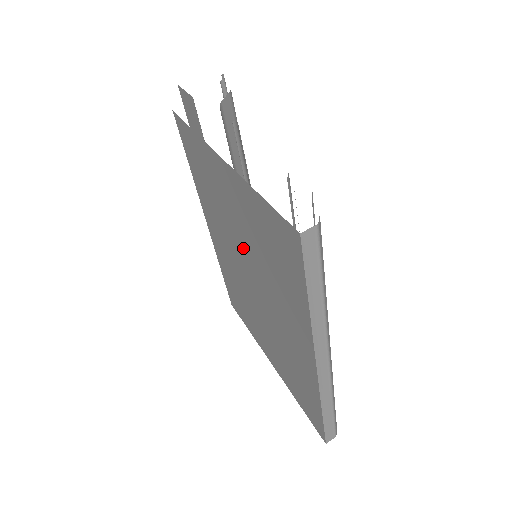
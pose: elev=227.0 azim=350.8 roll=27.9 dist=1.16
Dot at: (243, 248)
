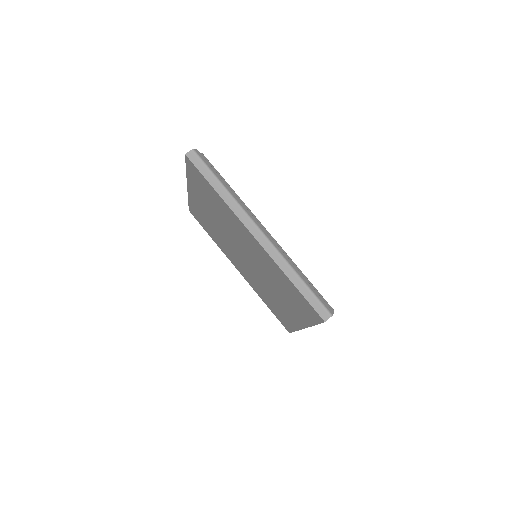
Dot at: (225, 233)
